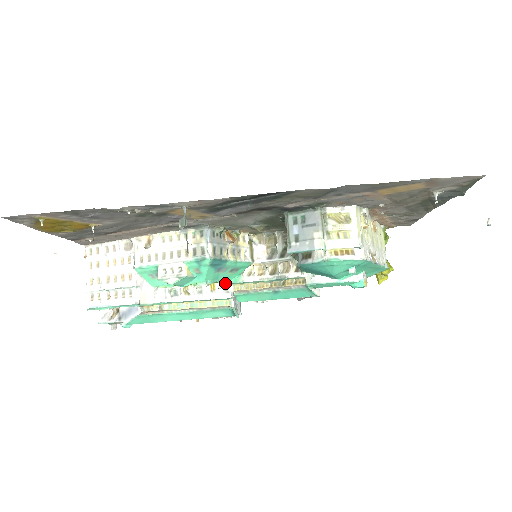
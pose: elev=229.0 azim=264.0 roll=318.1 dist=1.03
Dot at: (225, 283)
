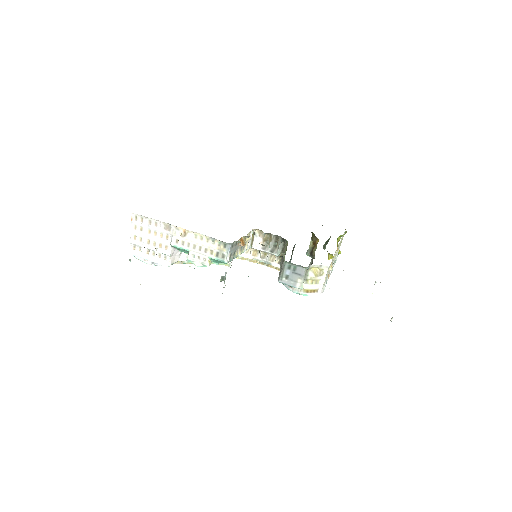
Dot at: occluded
